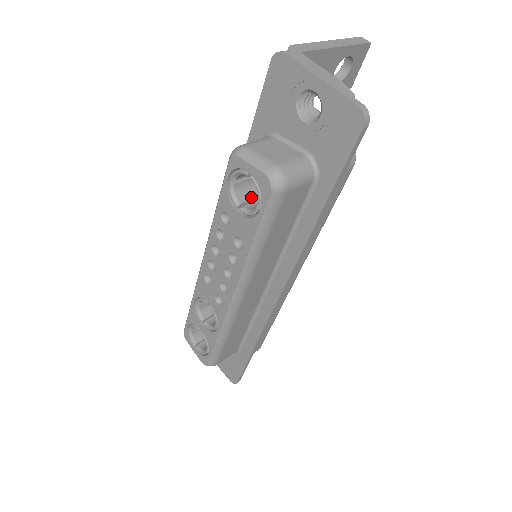
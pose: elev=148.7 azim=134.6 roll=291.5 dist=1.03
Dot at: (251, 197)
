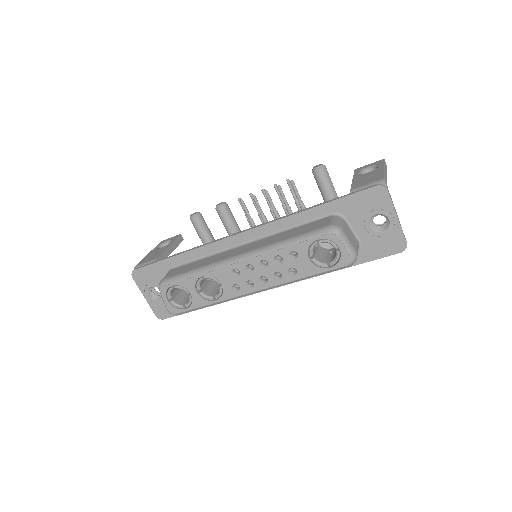
Dot at: occluded
